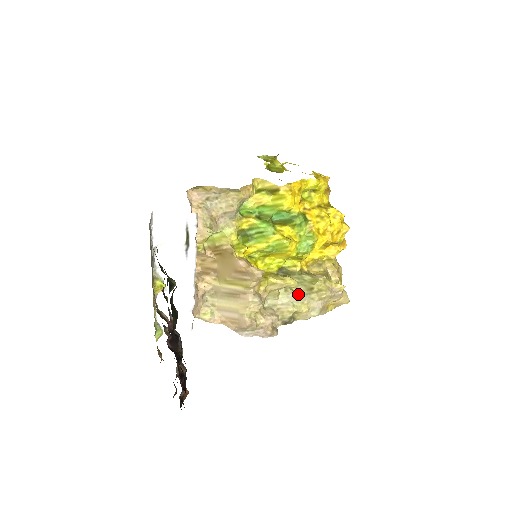
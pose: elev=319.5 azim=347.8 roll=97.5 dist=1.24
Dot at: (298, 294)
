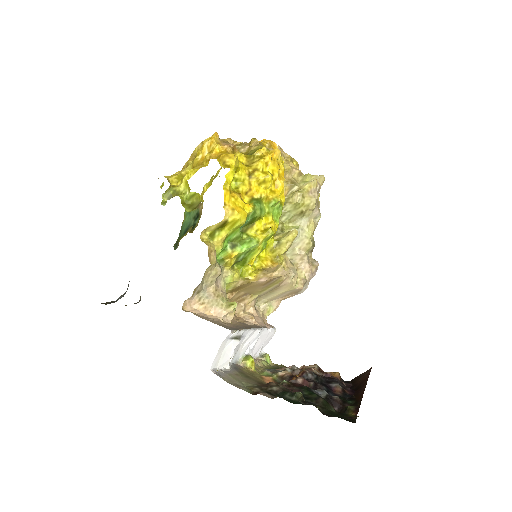
Dot at: (297, 225)
